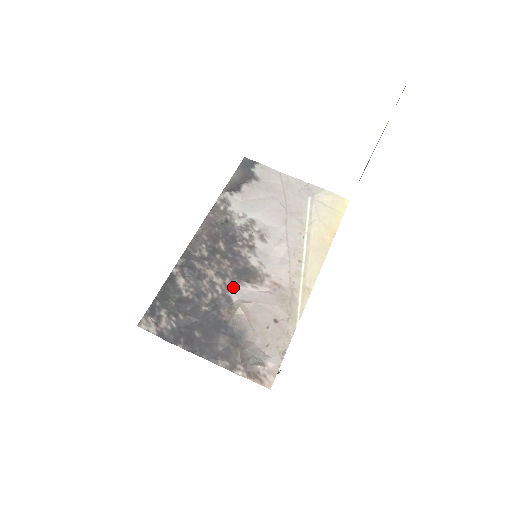
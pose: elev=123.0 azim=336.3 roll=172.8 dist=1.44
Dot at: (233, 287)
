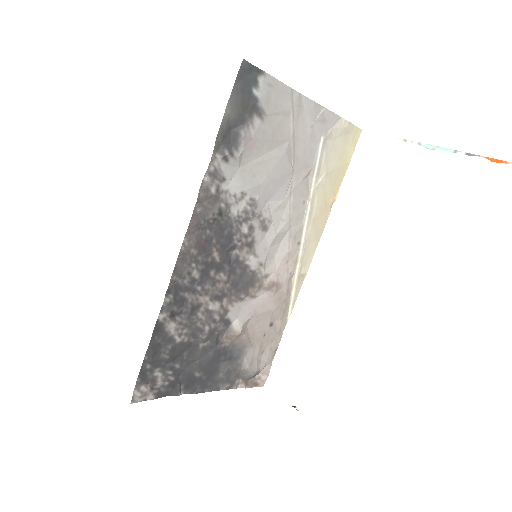
Dot at: (231, 307)
